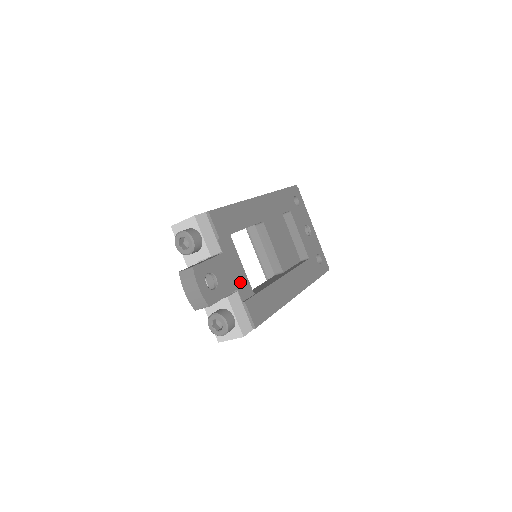
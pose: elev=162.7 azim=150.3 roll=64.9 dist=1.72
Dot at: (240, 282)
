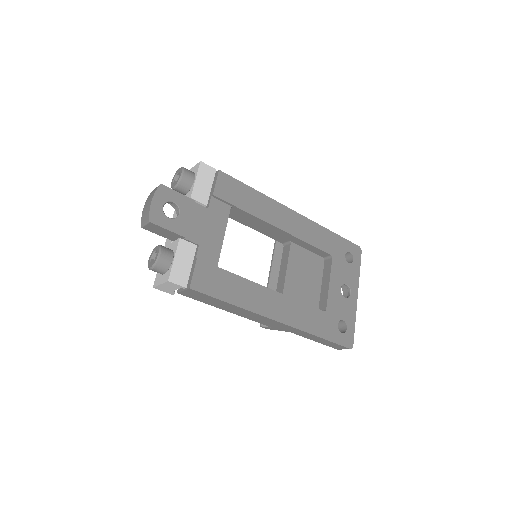
Dot at: (208, 244)
